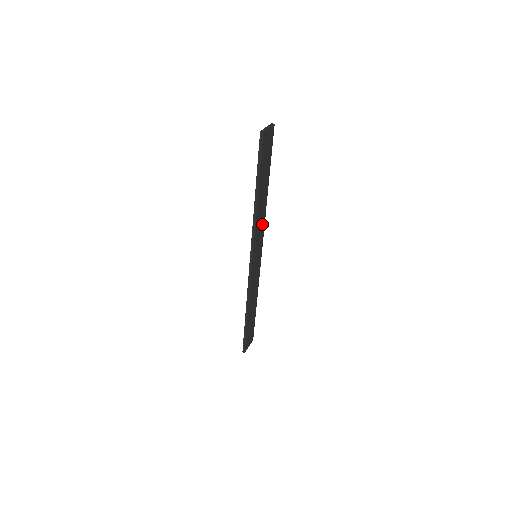
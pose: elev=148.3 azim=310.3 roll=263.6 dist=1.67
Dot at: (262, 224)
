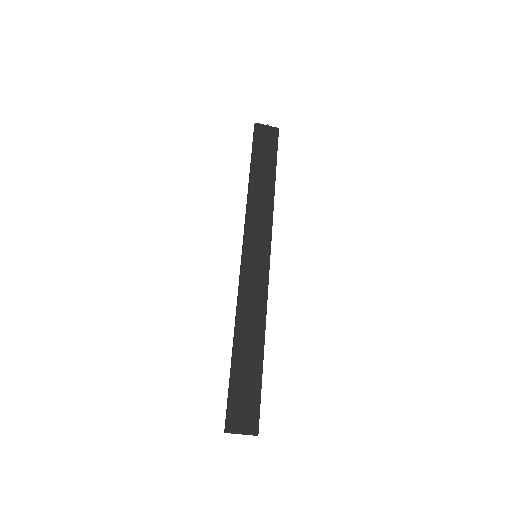
Dot at: (266, 219)
